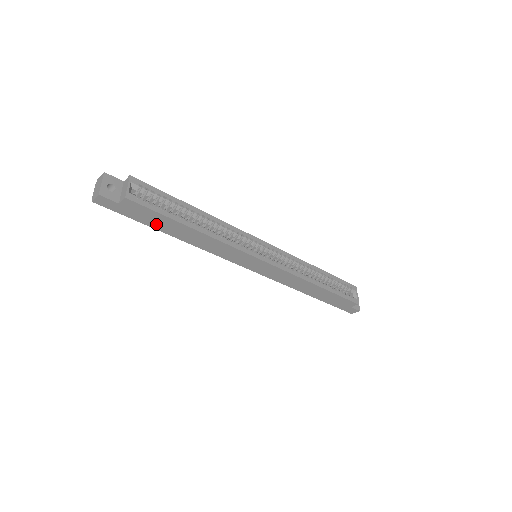
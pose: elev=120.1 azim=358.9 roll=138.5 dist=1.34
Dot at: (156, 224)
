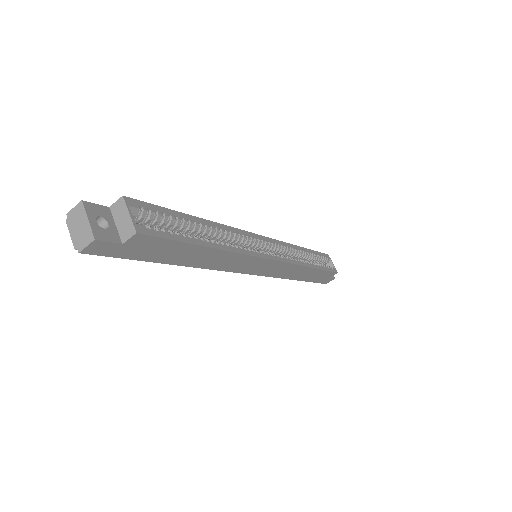
Dot at: (164, 256)
